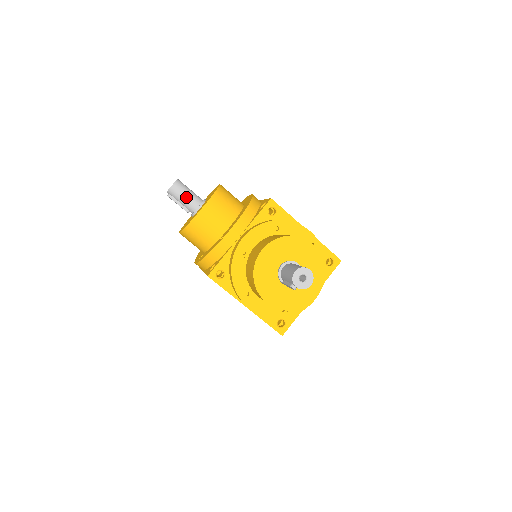
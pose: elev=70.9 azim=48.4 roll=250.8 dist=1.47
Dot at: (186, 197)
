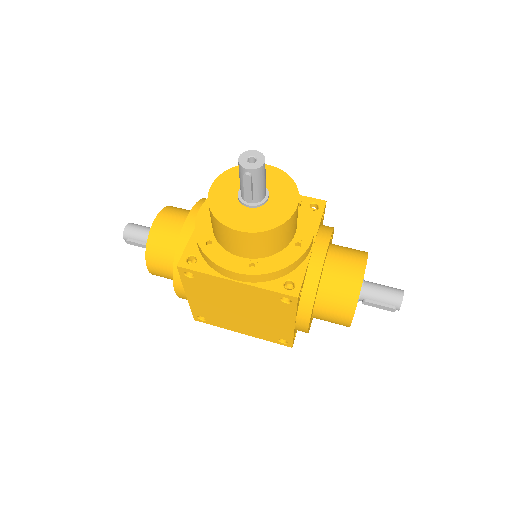
Dot at: (265, 182)
